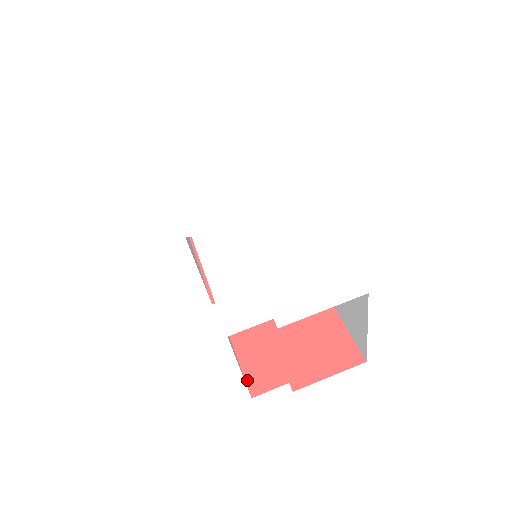
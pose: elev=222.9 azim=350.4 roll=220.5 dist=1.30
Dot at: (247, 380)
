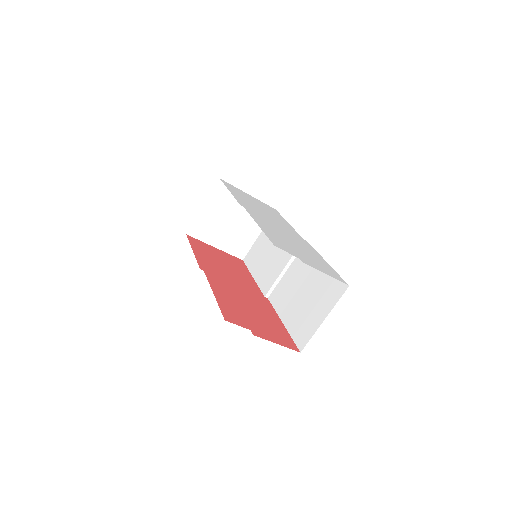
Dot at: (222, 312)
